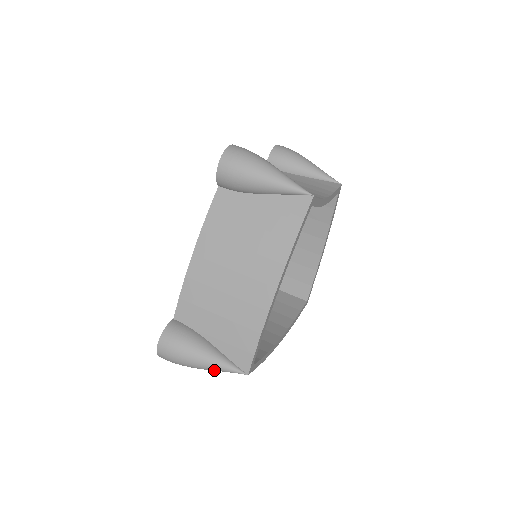
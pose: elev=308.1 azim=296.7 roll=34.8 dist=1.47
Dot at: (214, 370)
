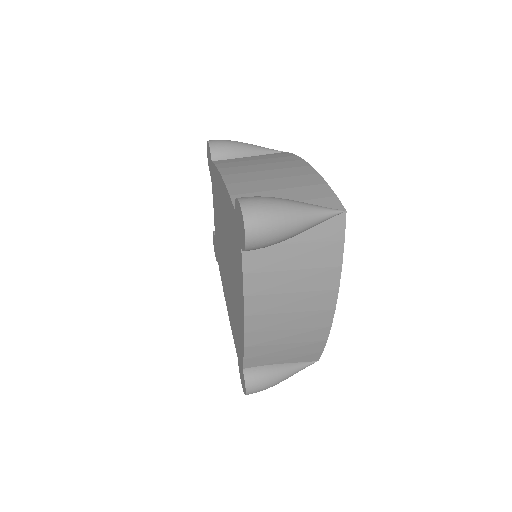
Dot at: (313, 214)
